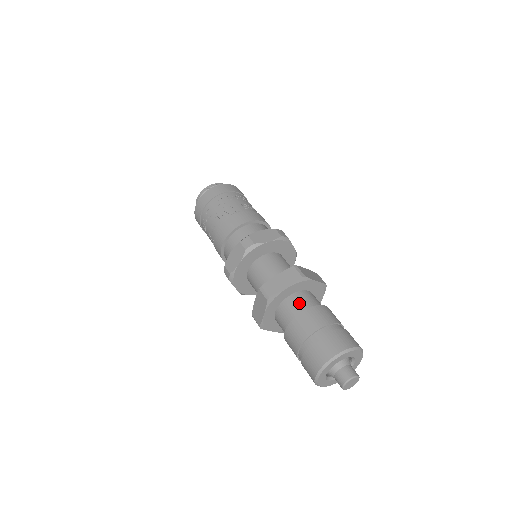
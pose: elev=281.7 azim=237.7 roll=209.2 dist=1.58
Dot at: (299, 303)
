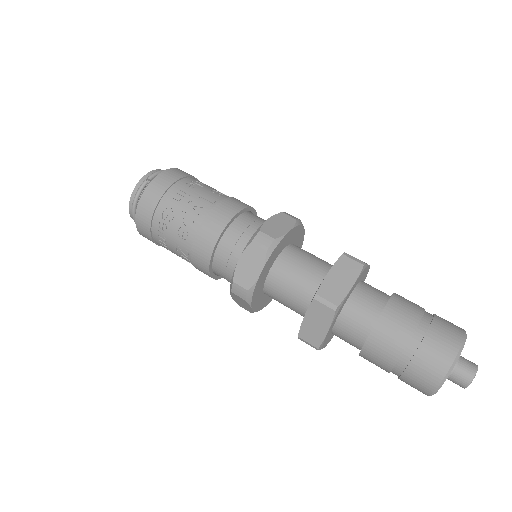
Dot at: (369, 300)
